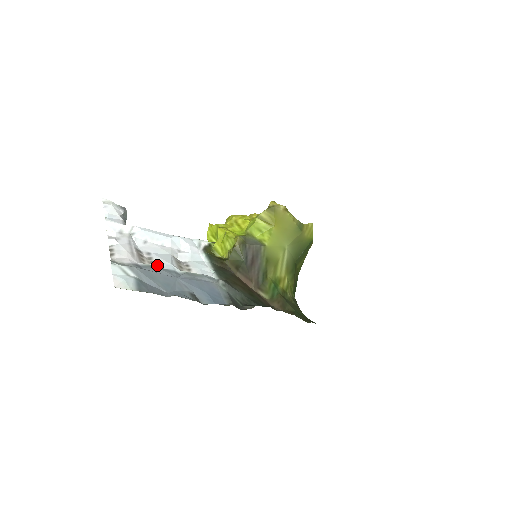
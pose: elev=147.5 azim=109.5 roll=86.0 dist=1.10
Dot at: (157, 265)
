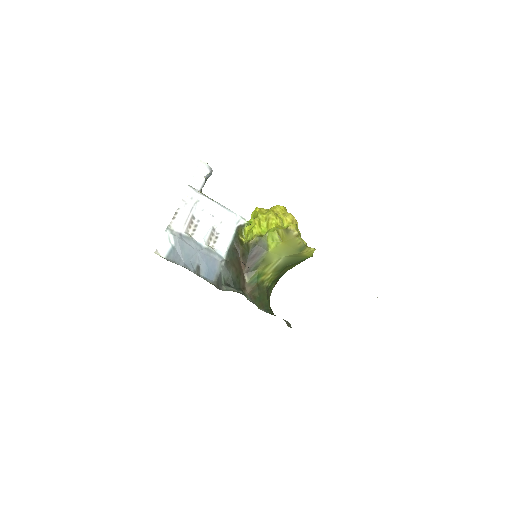
Dot at: (195, 235)
